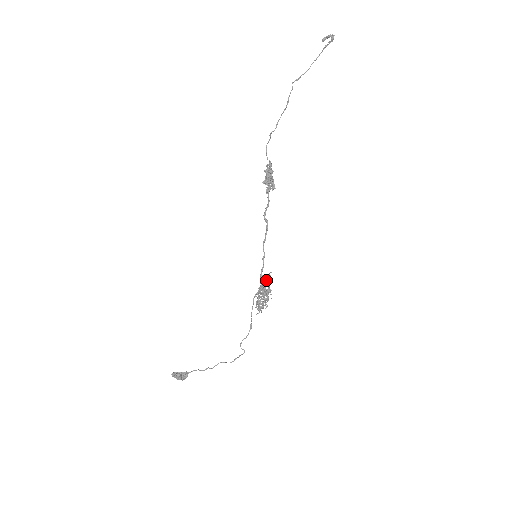
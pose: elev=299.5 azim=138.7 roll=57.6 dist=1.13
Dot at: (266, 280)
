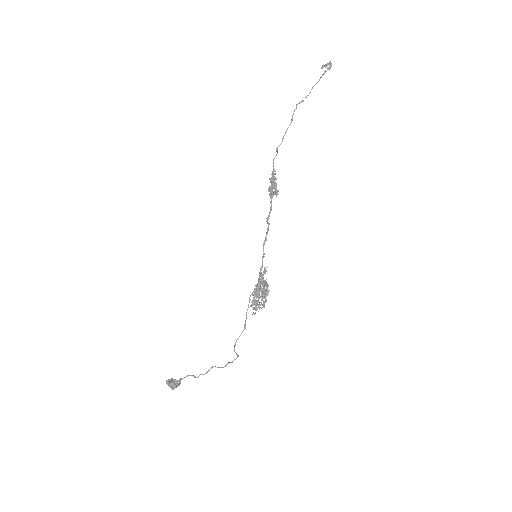
Dot at: (261, 276)
